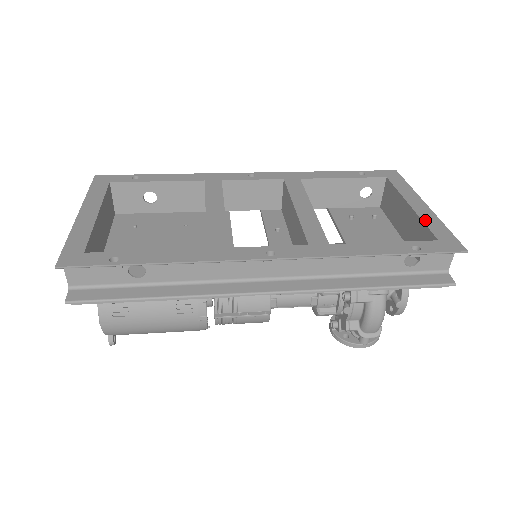
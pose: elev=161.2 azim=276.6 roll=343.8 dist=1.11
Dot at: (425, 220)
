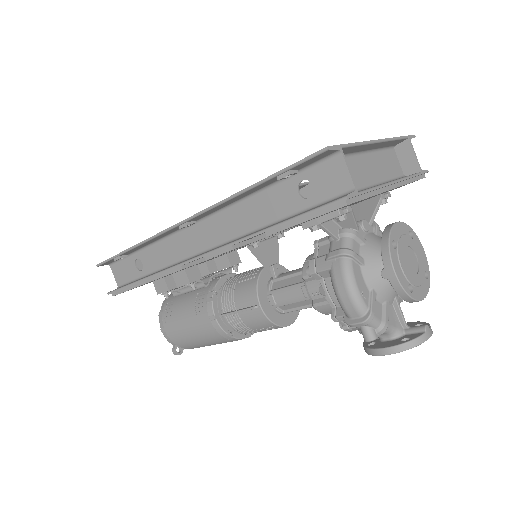
Dot at: occluded
